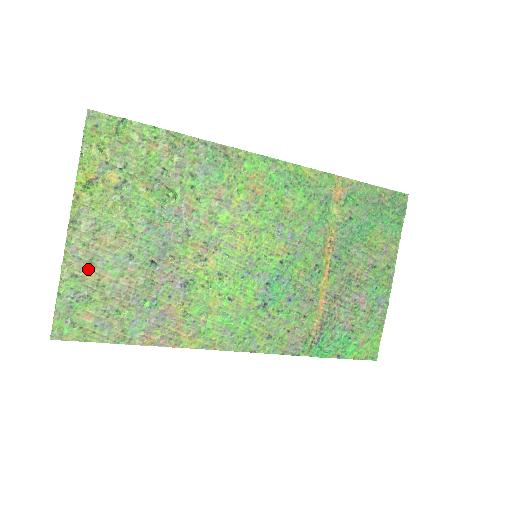
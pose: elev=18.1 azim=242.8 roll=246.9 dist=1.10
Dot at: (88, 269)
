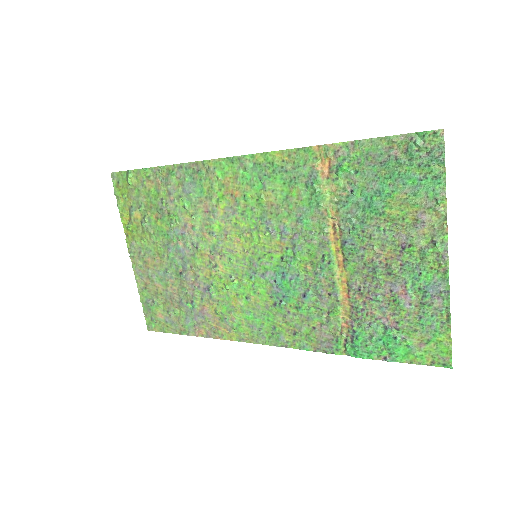
Dot at: (149, 283)
